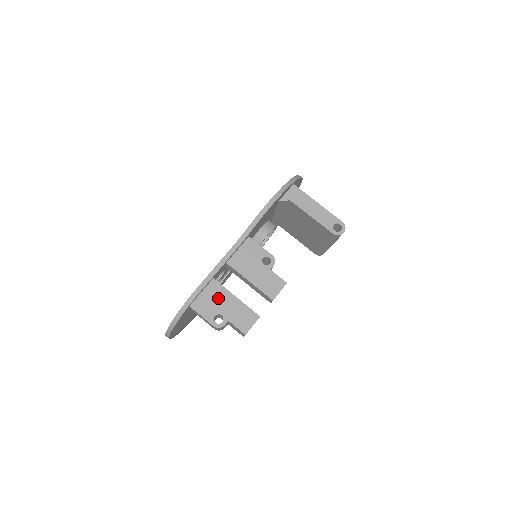
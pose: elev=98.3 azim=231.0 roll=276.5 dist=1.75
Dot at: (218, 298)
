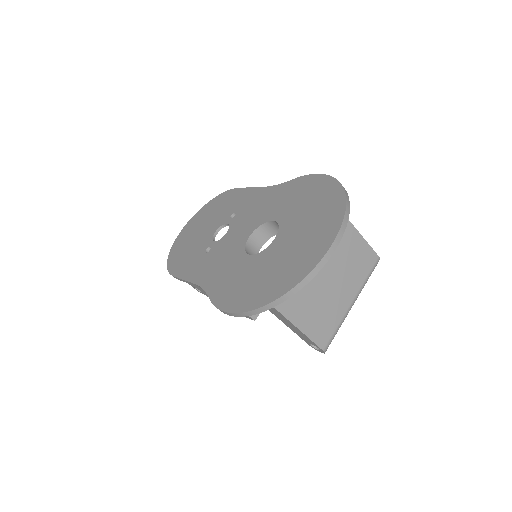
Dot at: occluded
